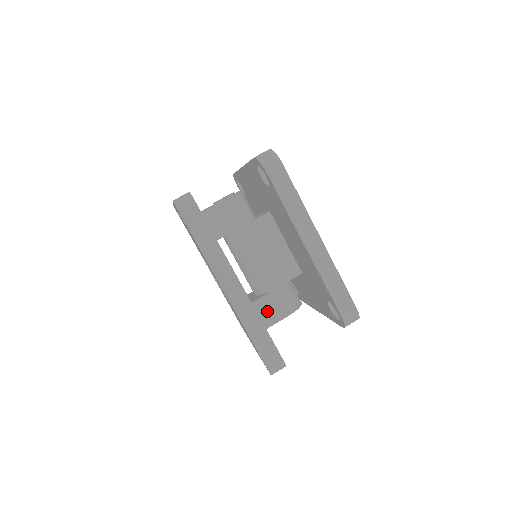
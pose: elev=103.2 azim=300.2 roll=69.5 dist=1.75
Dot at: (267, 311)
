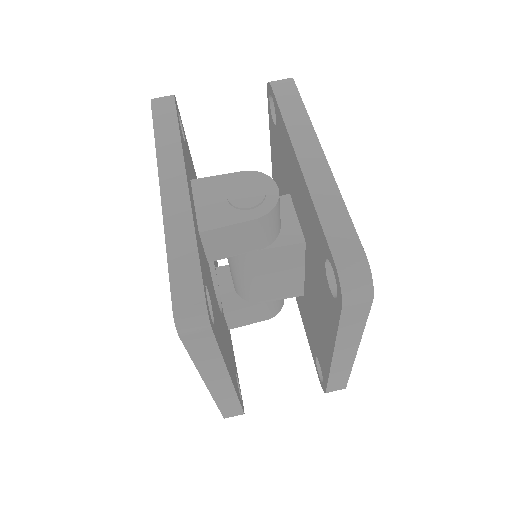
Dot at: (242, 317)
